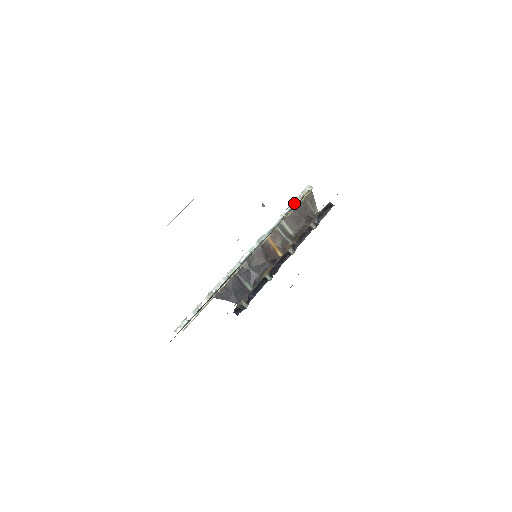
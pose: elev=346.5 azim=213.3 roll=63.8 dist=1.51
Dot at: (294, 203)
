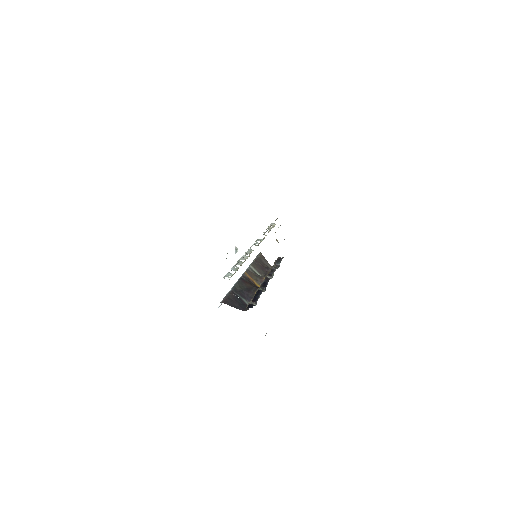
Dot at: (268, 229)
